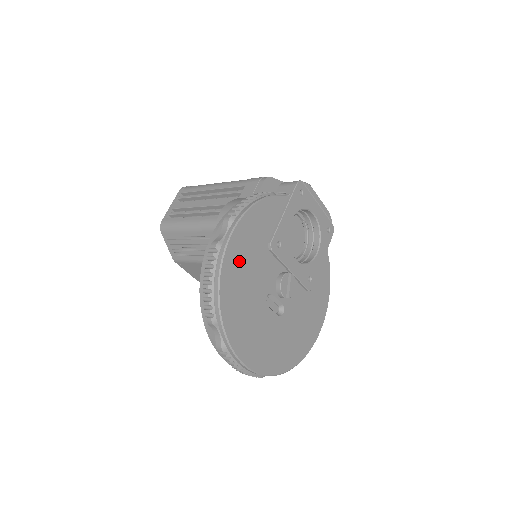
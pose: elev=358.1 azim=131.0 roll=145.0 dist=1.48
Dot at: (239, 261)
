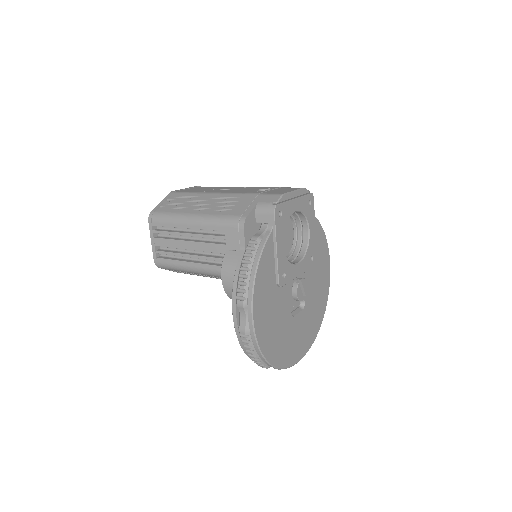
Dot at: (266, 325)
